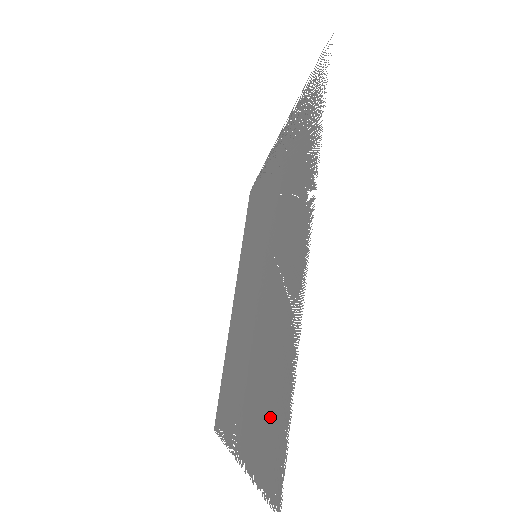
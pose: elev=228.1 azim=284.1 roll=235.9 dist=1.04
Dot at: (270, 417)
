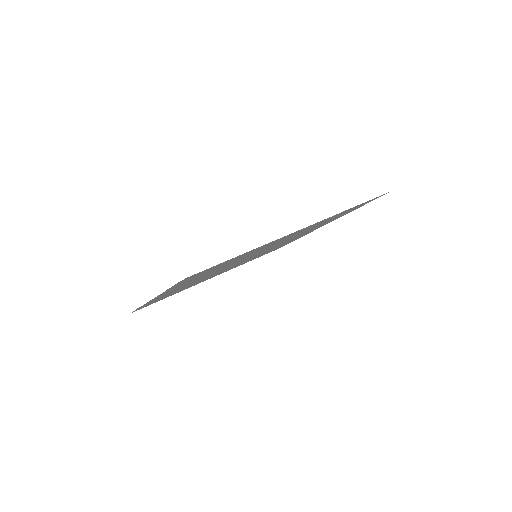
Dot at: occluded
